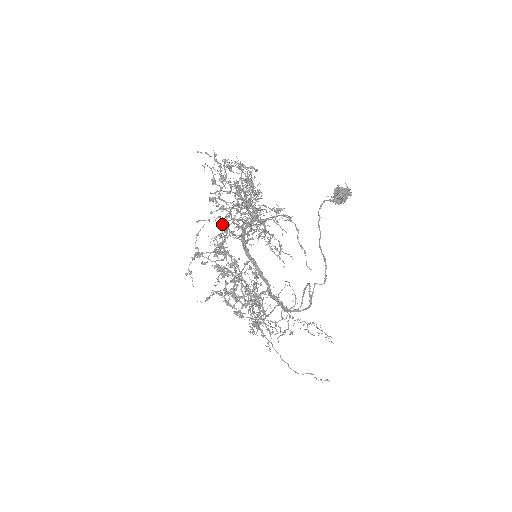
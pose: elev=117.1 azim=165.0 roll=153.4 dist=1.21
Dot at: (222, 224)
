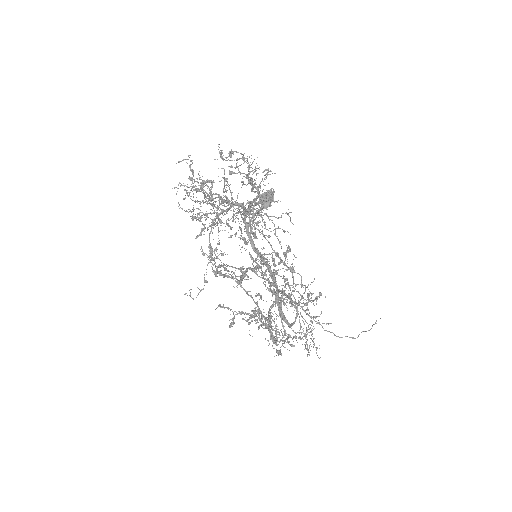
Dot at: occluded
